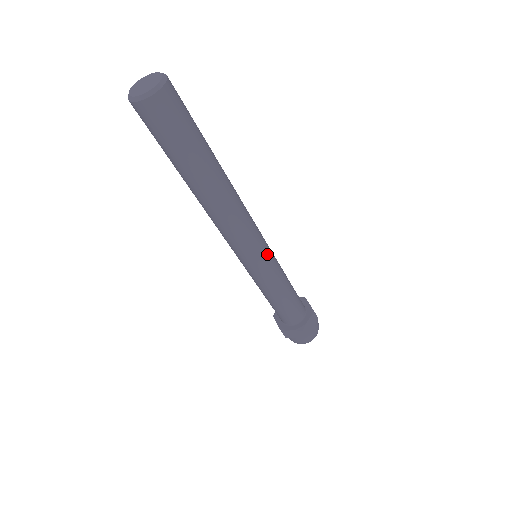
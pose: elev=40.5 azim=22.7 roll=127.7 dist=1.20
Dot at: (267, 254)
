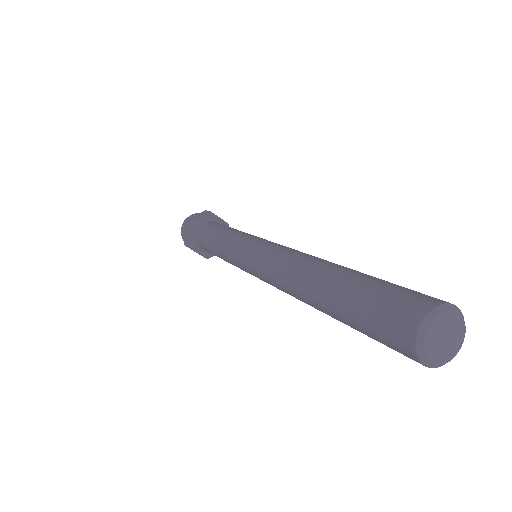
Dot at: occluded
